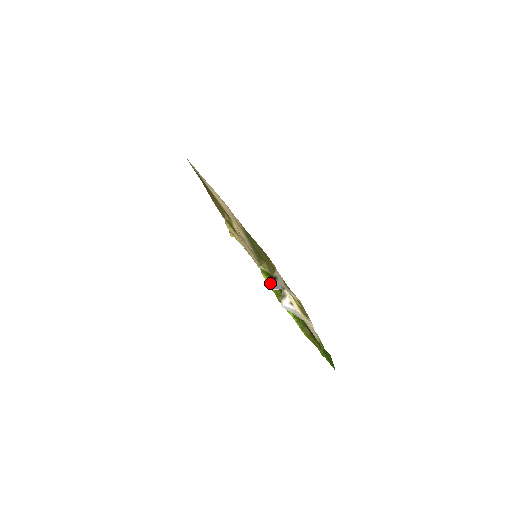
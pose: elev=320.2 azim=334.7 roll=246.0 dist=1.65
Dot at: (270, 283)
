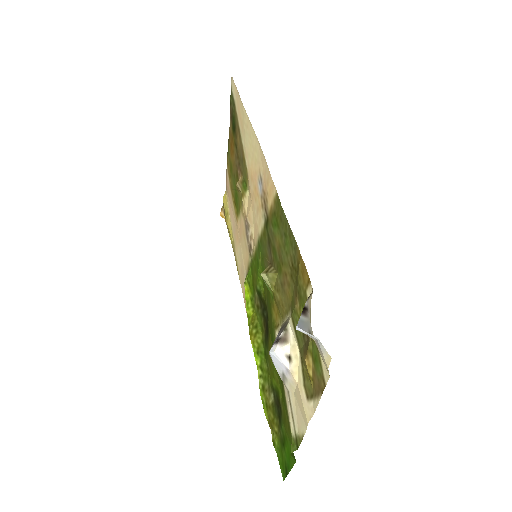
Dot at: (250, 302)
